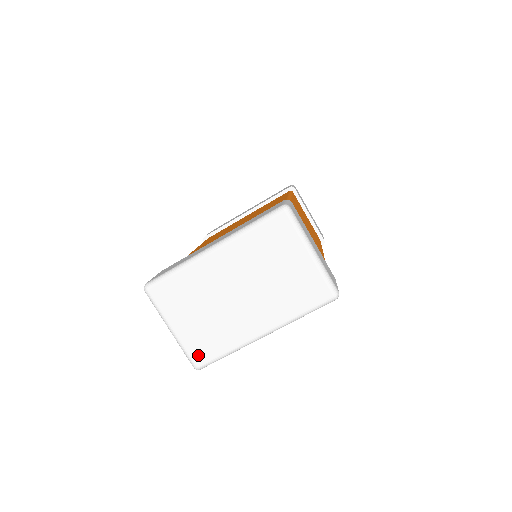
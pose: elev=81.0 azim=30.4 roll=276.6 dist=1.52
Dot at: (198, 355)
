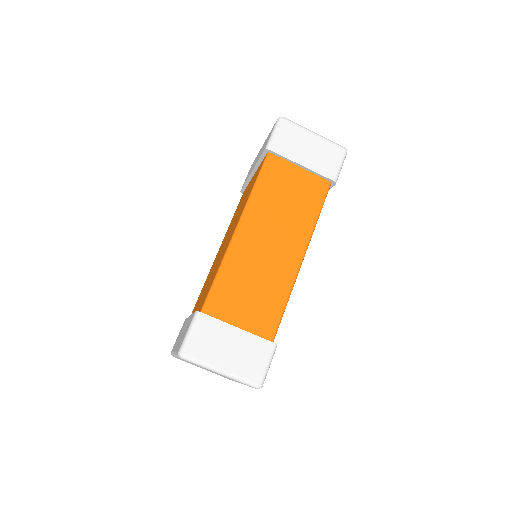
Dot at: occluded
